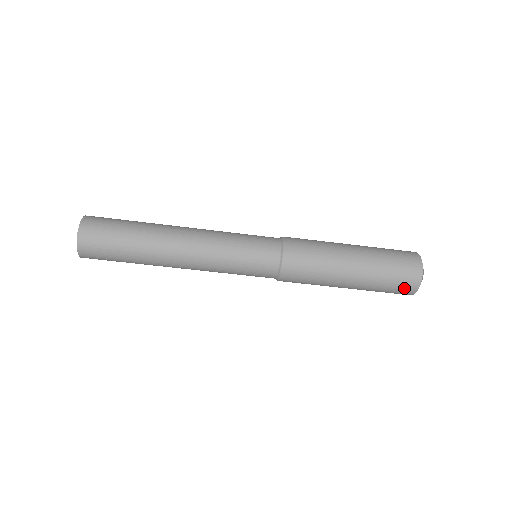
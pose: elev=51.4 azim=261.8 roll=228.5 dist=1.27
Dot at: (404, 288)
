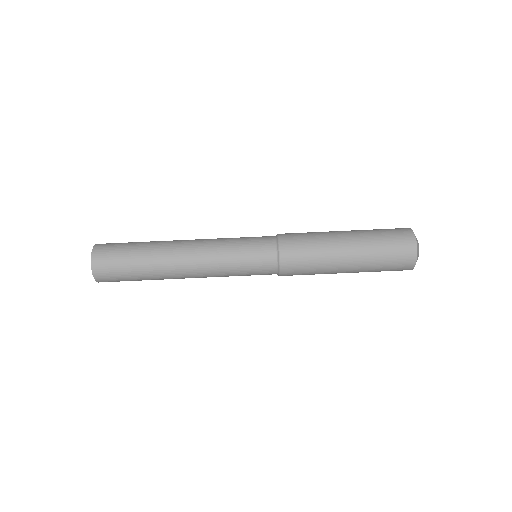
Dot at: (401, 237)
